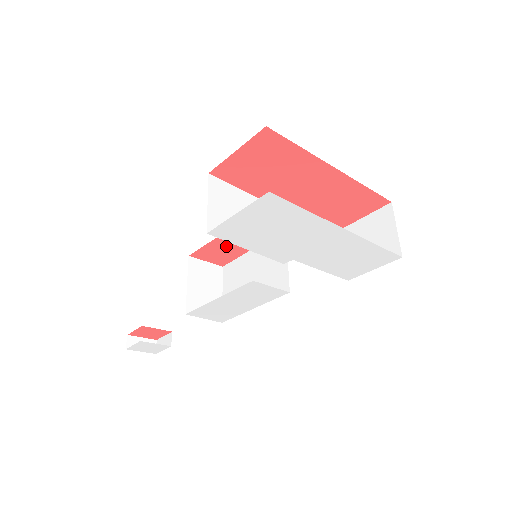
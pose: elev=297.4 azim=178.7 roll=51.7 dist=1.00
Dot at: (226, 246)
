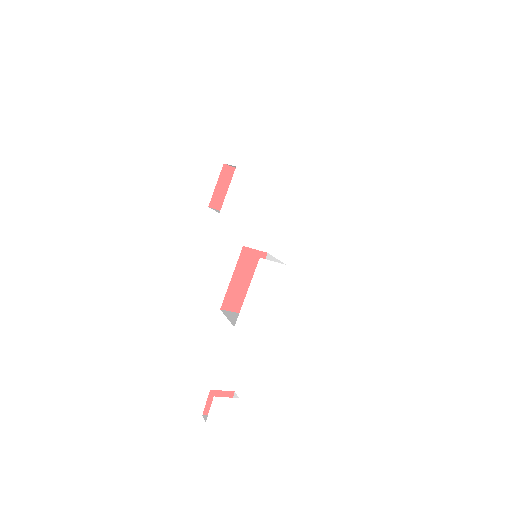
Dot at: (240, 287)
